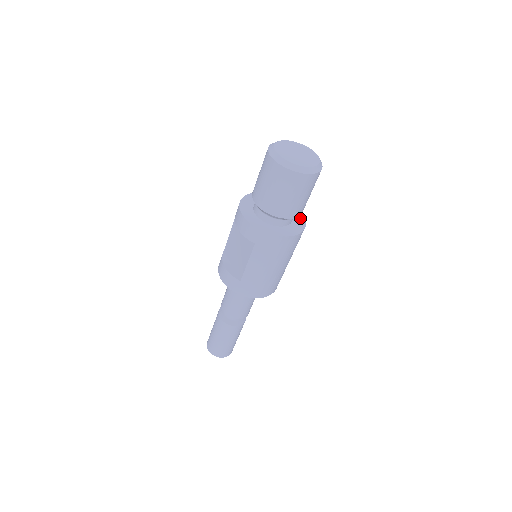
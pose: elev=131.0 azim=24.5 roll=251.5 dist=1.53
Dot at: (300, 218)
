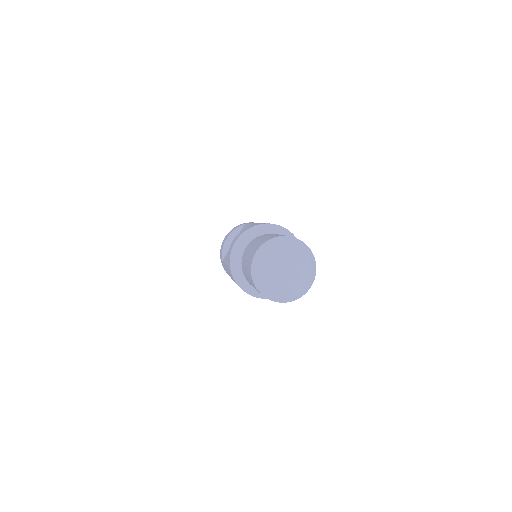
Dot at: occluded
